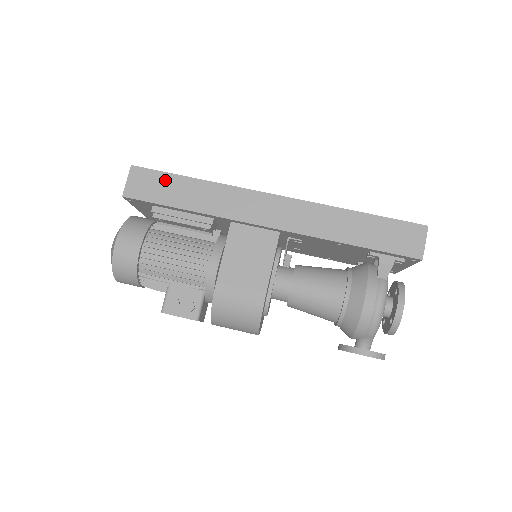
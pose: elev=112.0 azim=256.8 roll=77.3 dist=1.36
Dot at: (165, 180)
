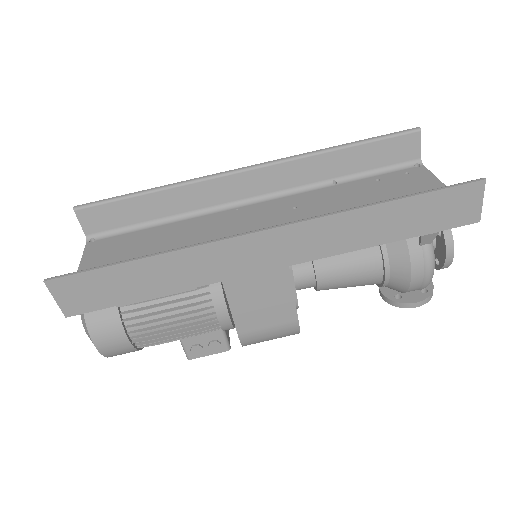
Dot at: (105, 278)
